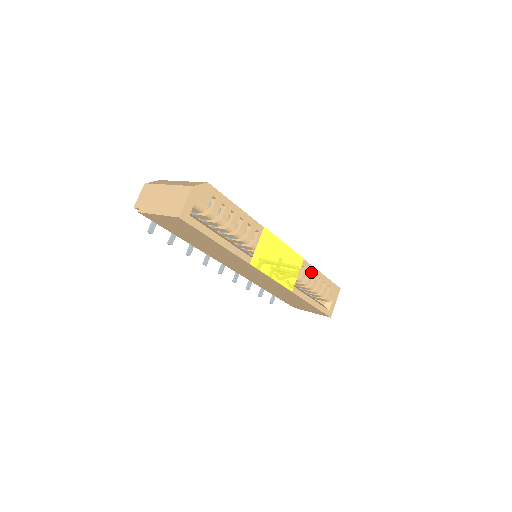
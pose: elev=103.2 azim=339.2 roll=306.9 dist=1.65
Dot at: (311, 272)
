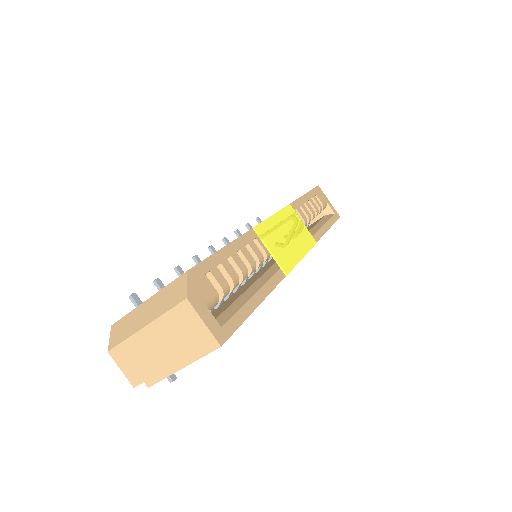
Dot at: (301, 206)
